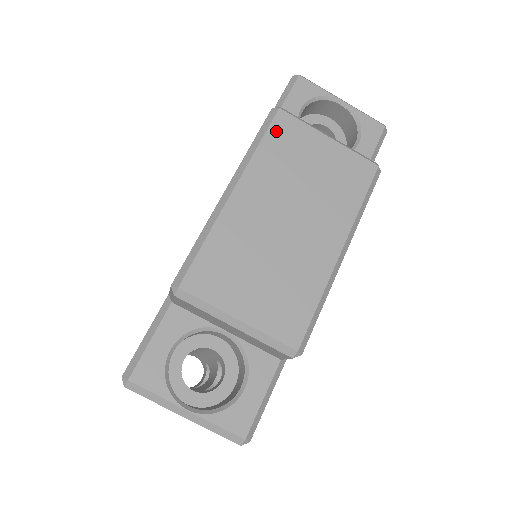
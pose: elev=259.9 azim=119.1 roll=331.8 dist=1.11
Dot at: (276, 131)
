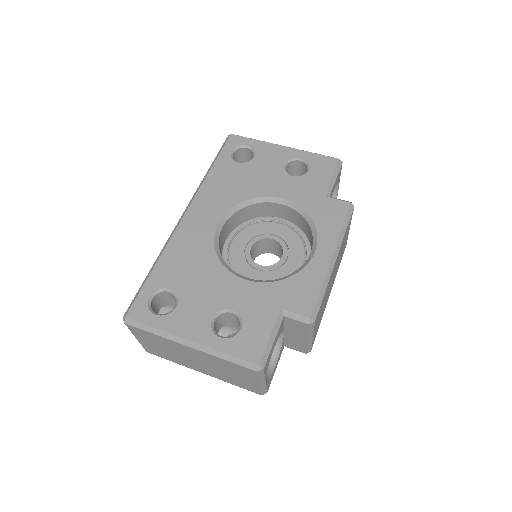
Dot at: occluded
